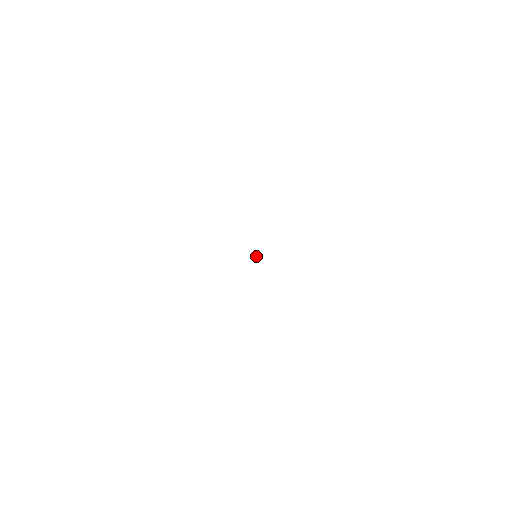
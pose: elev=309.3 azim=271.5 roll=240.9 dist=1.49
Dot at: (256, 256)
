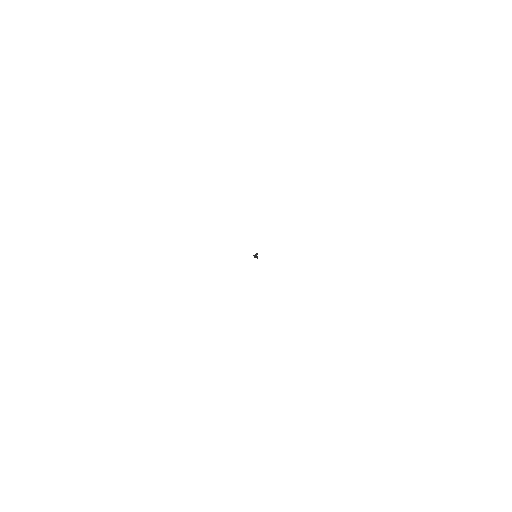
Dot at: (256, 256)
